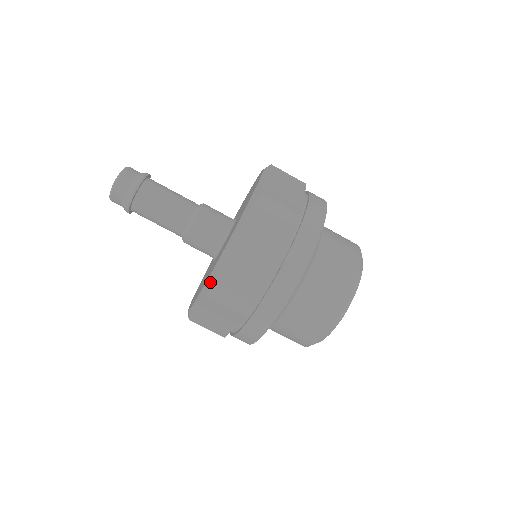
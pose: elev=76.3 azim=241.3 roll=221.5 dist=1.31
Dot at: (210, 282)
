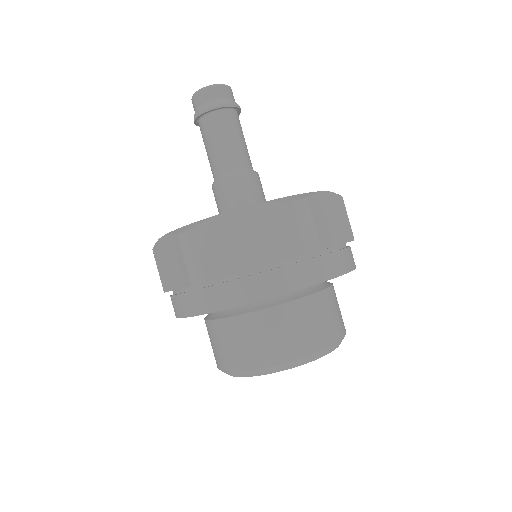
Dot at: (303, 196)
